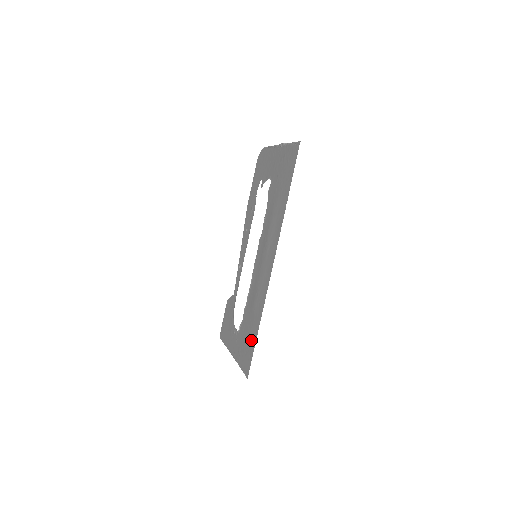
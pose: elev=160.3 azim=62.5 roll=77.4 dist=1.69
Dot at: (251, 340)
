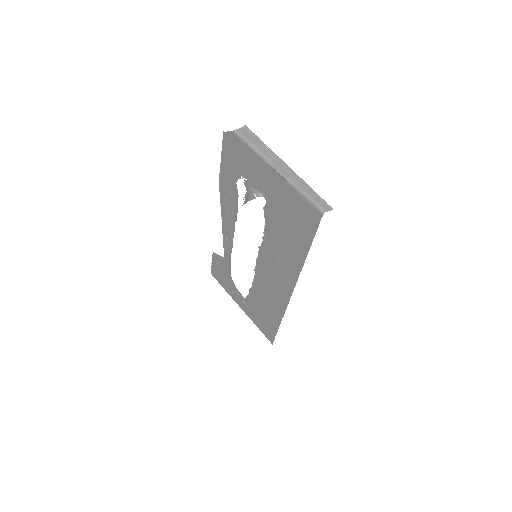
Dot at: (270, 323)
